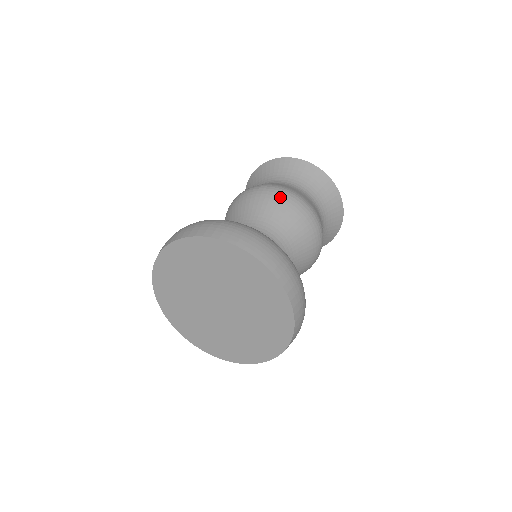
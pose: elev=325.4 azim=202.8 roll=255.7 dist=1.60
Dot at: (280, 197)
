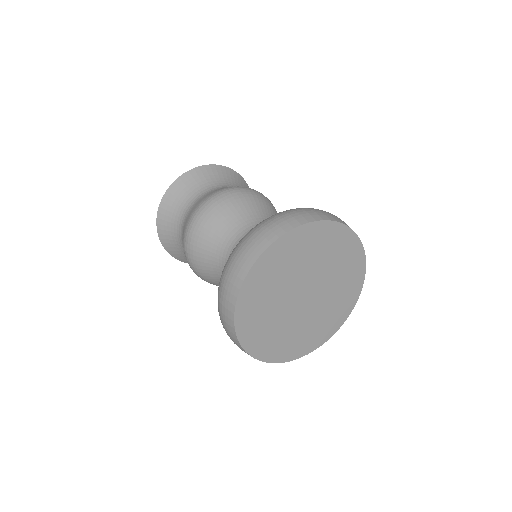
Dot at: (231, 197)
